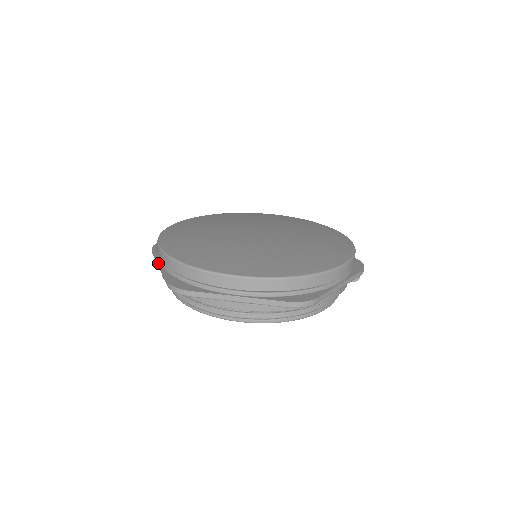
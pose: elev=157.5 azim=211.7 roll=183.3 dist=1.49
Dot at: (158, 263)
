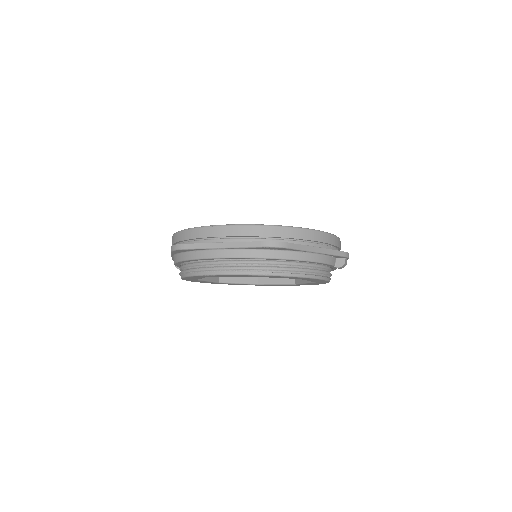
Dot at: occluded
